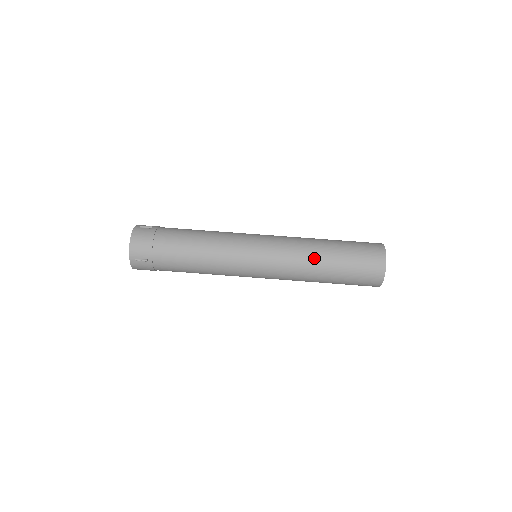
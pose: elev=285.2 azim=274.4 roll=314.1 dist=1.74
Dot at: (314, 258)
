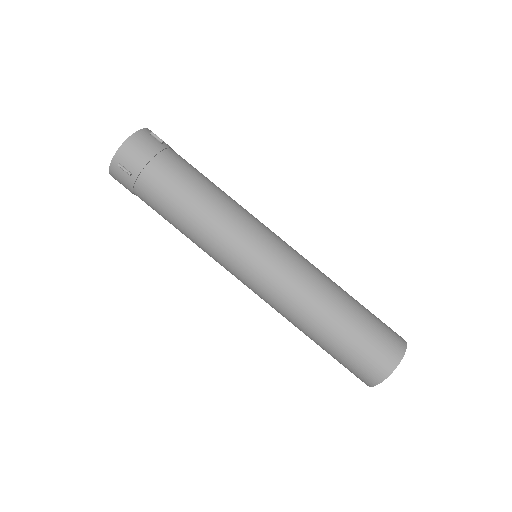
Dot at: (320, 304)
